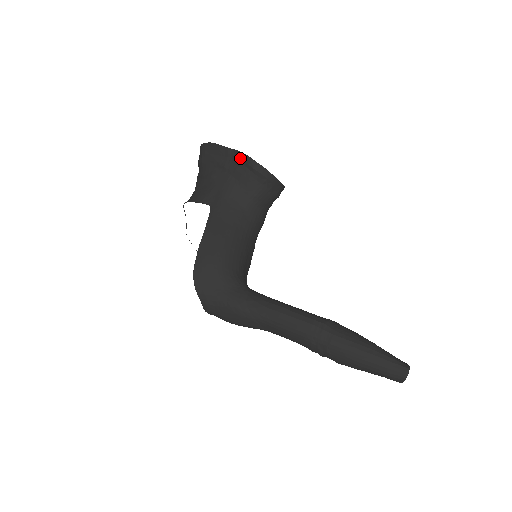
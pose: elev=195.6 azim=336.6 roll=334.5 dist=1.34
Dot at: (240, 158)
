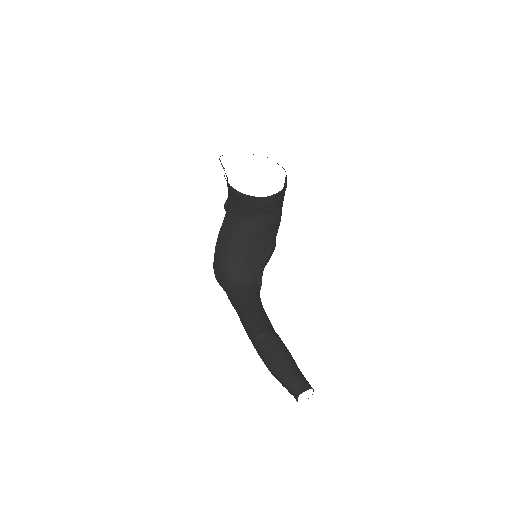
Dot at: occluded
